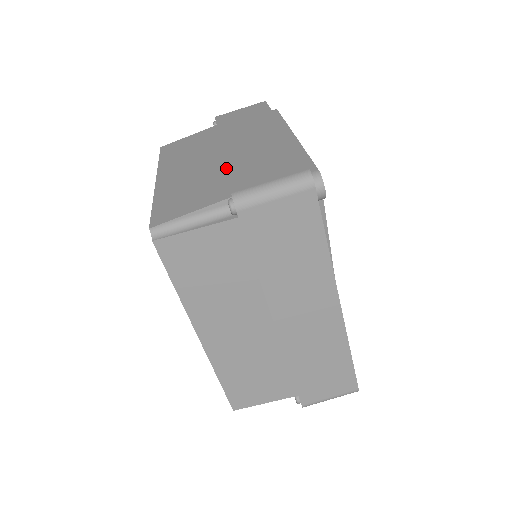
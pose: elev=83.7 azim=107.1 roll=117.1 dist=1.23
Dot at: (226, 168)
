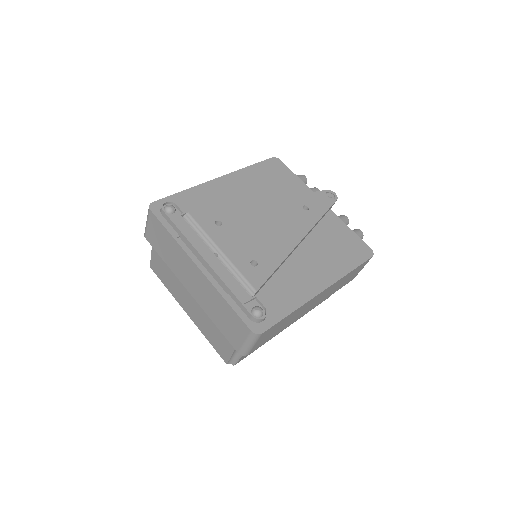
Dot at: occluded
